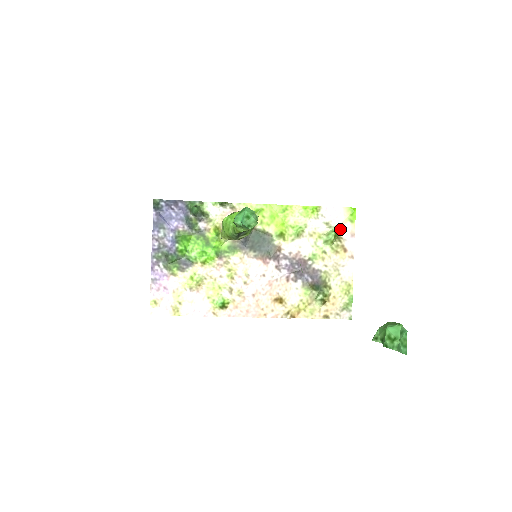
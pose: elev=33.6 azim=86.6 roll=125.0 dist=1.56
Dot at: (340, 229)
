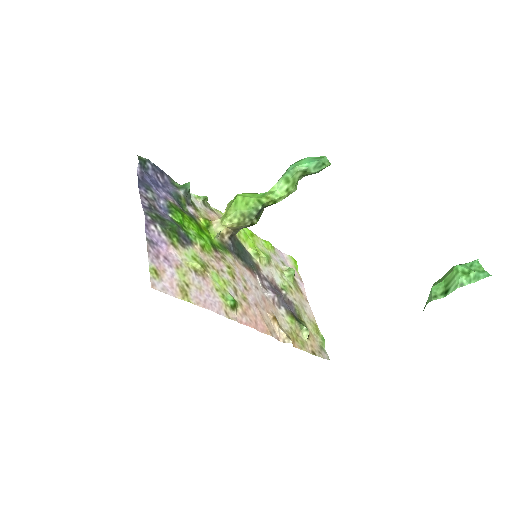
Dot at: occluded
